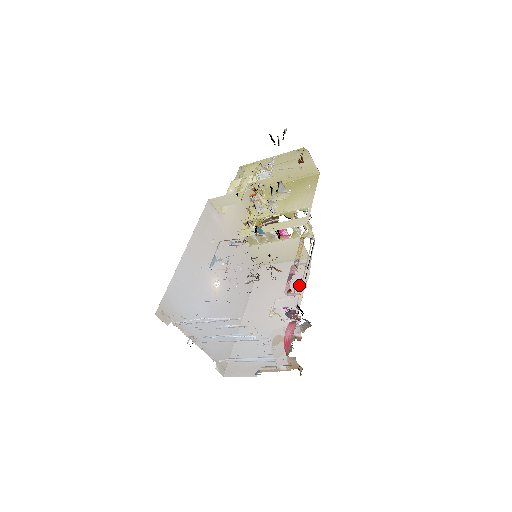
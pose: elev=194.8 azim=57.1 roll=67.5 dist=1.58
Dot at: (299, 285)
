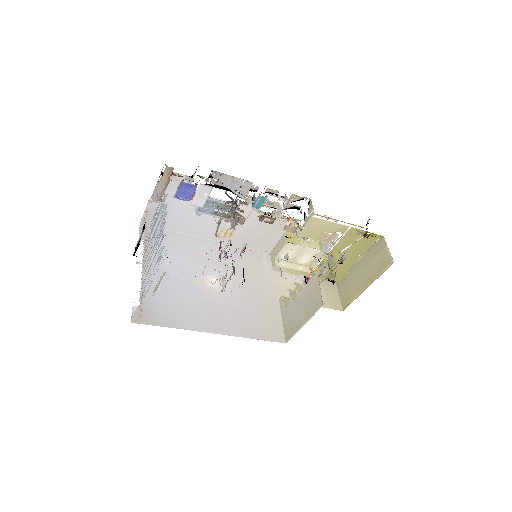
Dot at: occluded
